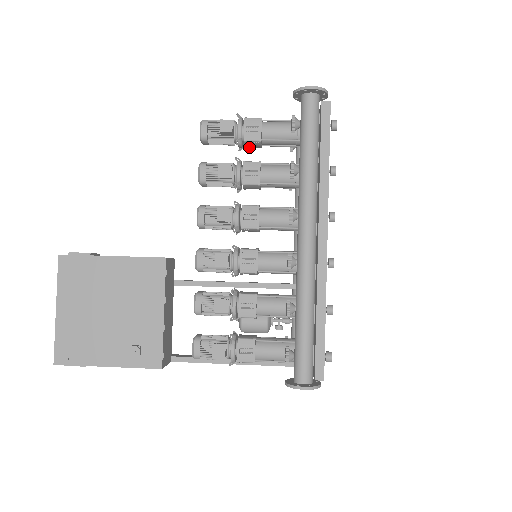
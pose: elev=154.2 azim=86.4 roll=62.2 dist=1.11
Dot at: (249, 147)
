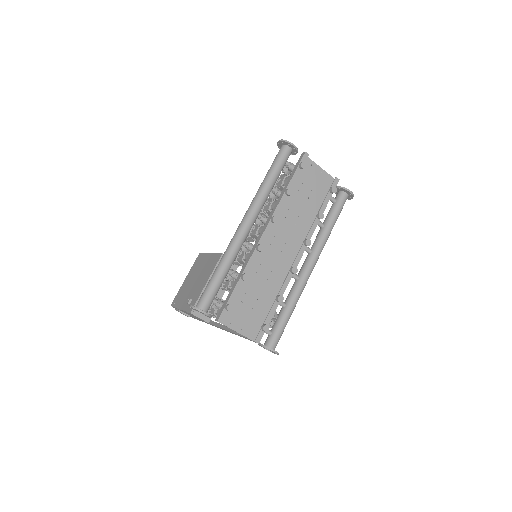
Dot at: occluded
